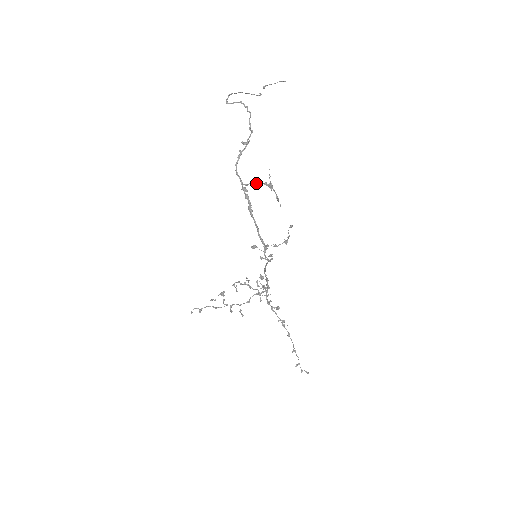
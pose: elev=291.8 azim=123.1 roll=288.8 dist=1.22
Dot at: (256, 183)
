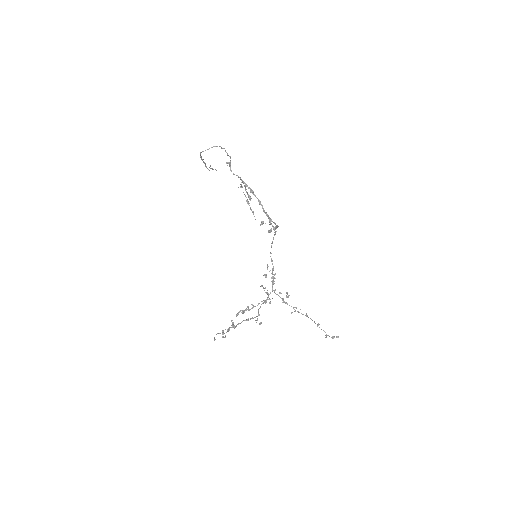
Dot at: (244, 186)
